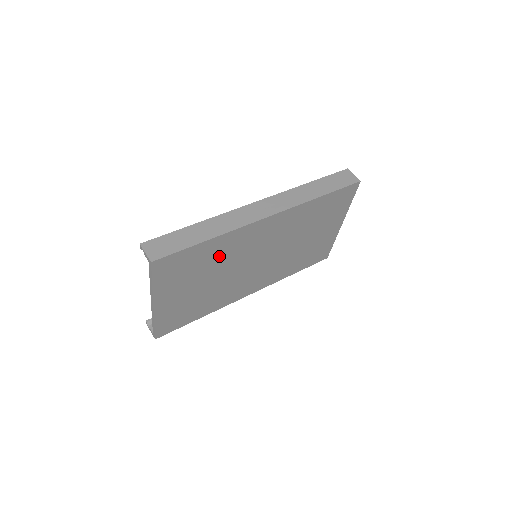
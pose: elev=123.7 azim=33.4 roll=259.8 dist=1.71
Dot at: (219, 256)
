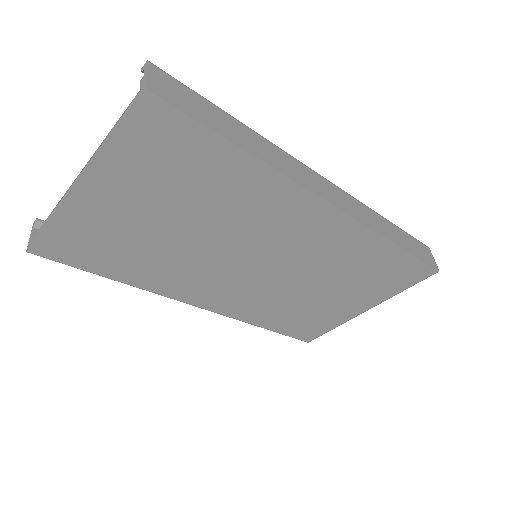
Dot at: (228, 199)
